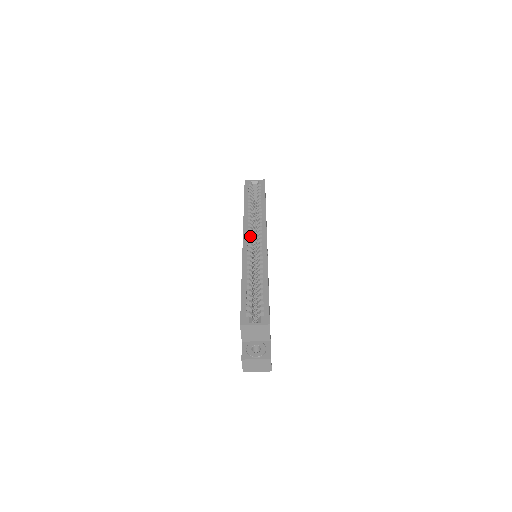
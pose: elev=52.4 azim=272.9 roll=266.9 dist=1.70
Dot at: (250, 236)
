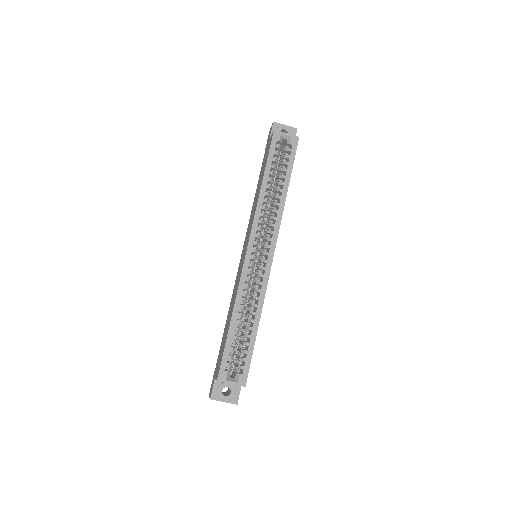
Dot at: (256, 245)
